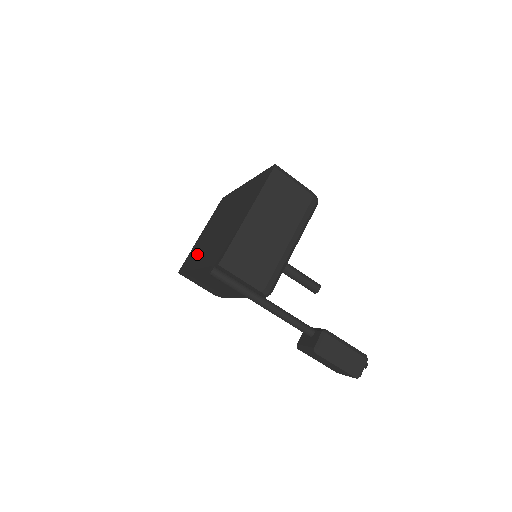
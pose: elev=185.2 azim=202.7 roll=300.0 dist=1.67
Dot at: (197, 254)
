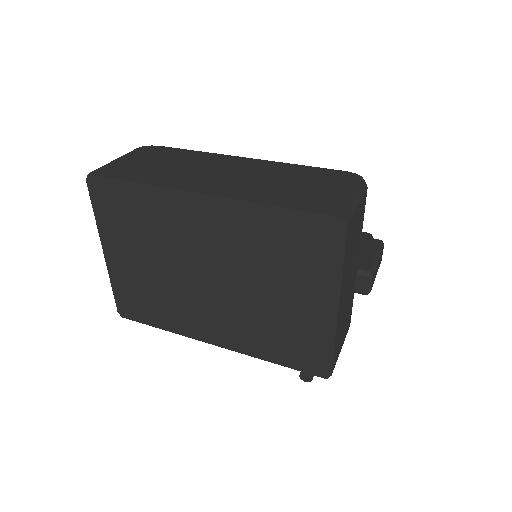
Dot at: (172, 310)
